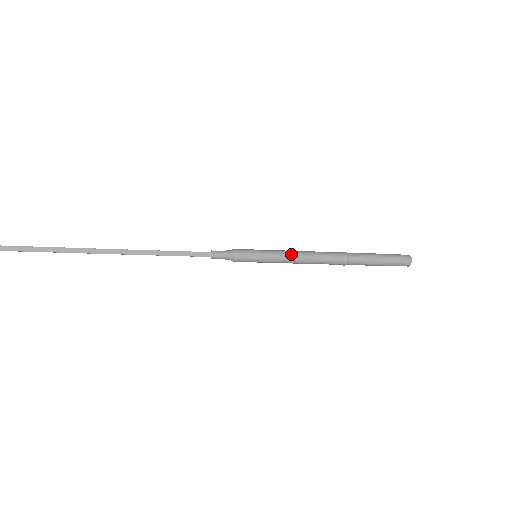
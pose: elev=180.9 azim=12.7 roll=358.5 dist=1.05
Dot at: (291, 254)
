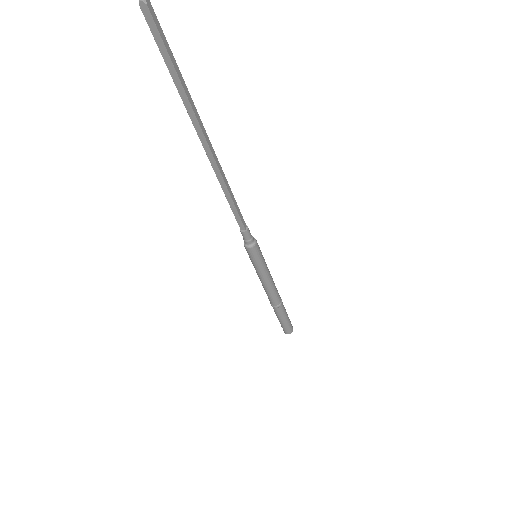
Dot at: occluded
